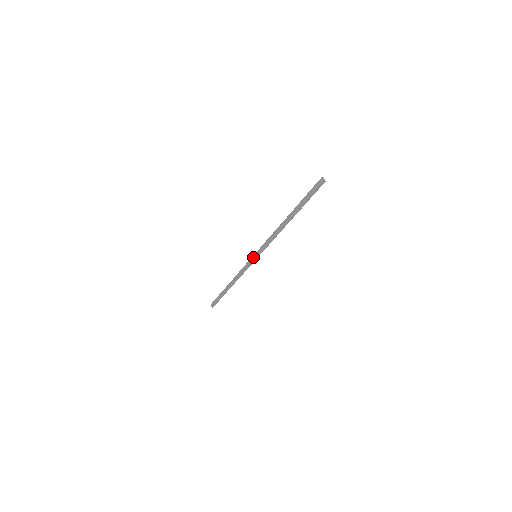
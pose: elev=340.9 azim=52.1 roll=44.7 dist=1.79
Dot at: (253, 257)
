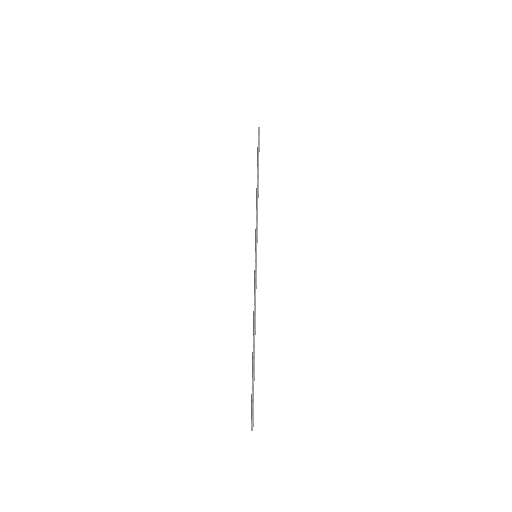
Dot at: occluded
